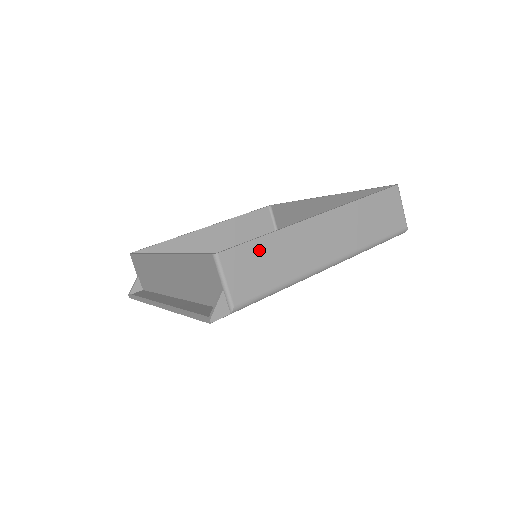
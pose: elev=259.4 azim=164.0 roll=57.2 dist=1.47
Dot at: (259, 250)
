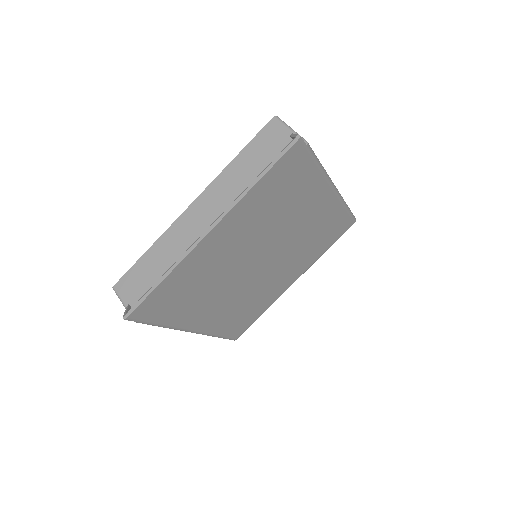
Dot at: occluded
